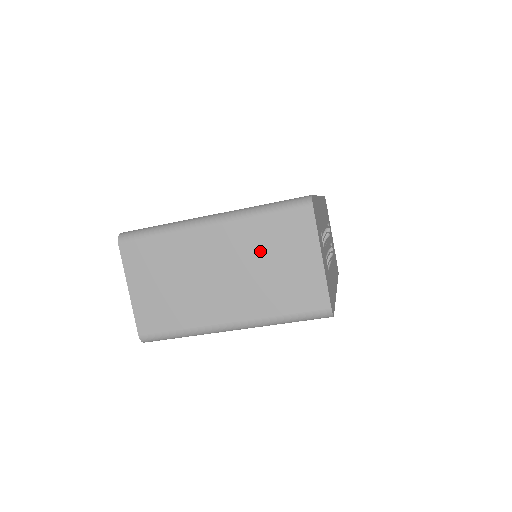
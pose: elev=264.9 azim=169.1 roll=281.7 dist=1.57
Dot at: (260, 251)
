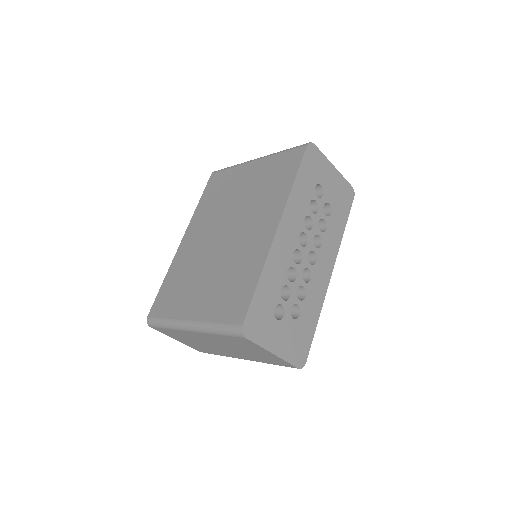
Dot at: (232, 345)
